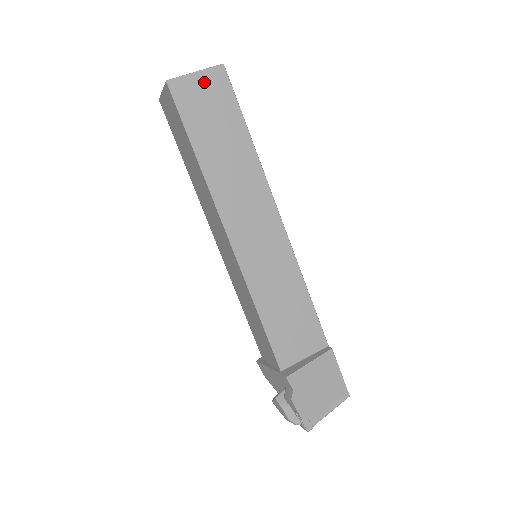
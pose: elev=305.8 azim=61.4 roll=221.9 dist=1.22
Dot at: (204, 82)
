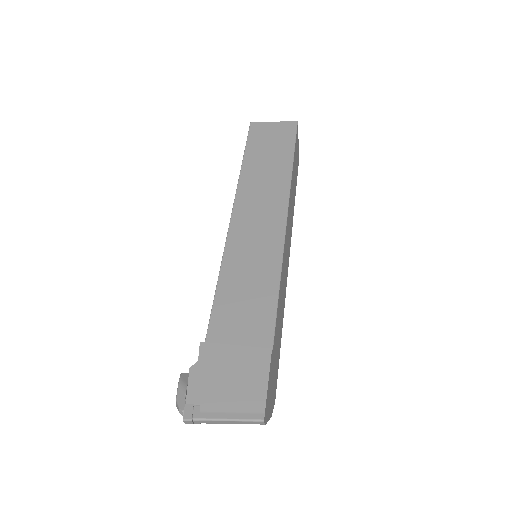
Dot at: (277, 127)
